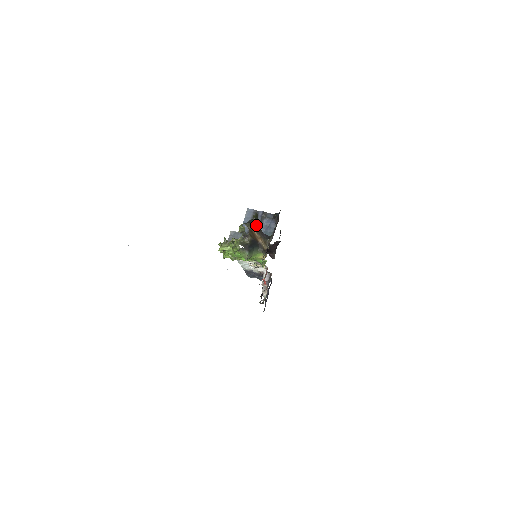
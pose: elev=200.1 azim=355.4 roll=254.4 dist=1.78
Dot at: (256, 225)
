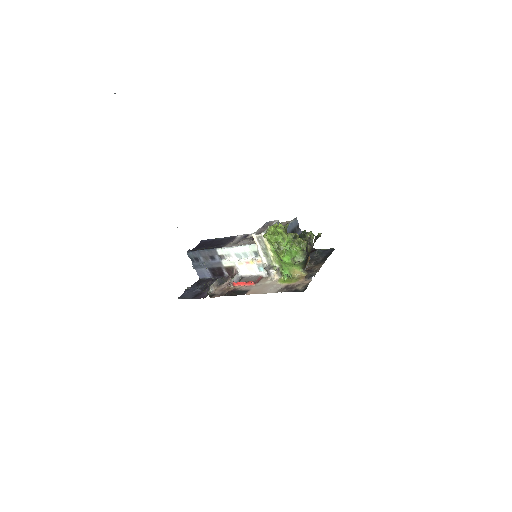
Dot at: occluded
